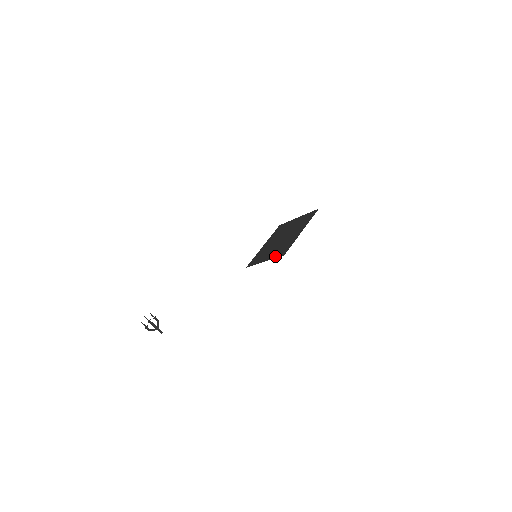
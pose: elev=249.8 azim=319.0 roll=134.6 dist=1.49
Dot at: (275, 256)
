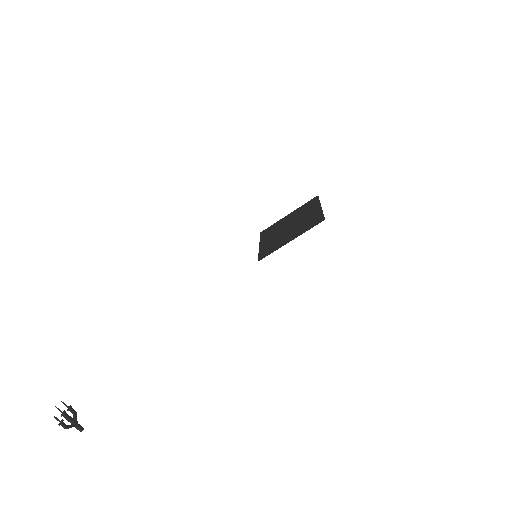
Dot at: (307, 229)
